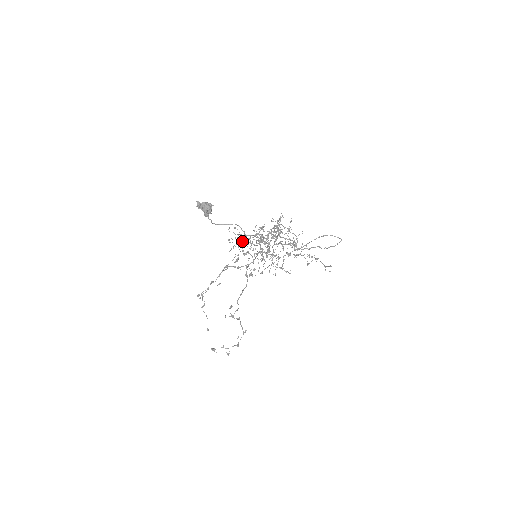
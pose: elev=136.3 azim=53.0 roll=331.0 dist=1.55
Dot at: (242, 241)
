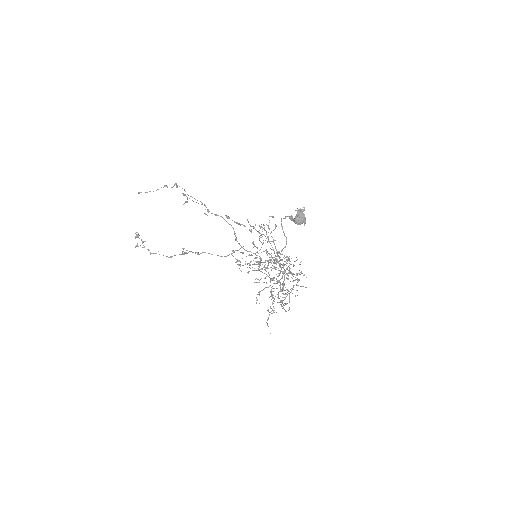
Dot at: occluded
